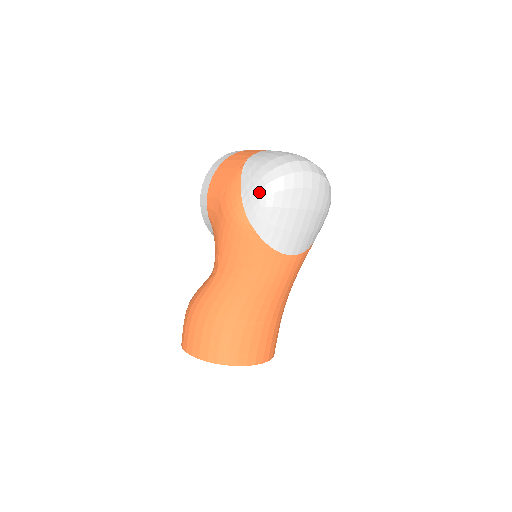
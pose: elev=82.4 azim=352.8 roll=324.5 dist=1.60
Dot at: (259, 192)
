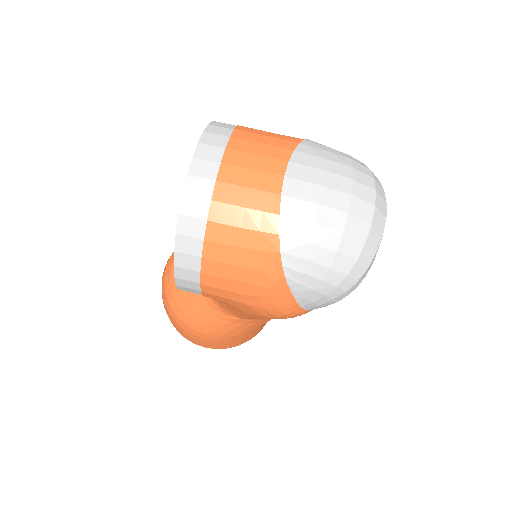
Dot at: (335, 300)
